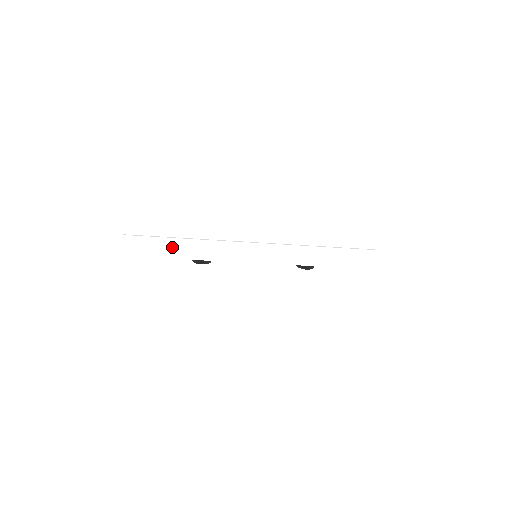
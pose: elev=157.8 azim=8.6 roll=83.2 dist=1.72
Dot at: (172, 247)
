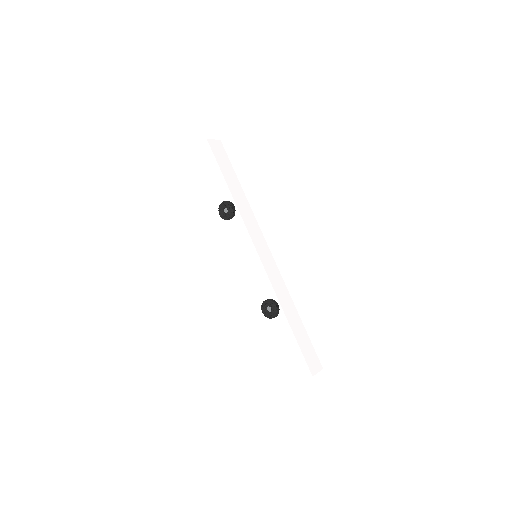
Dot at: (232, 178)
